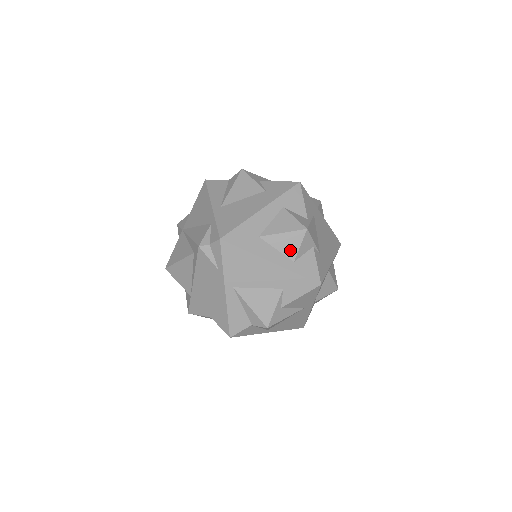
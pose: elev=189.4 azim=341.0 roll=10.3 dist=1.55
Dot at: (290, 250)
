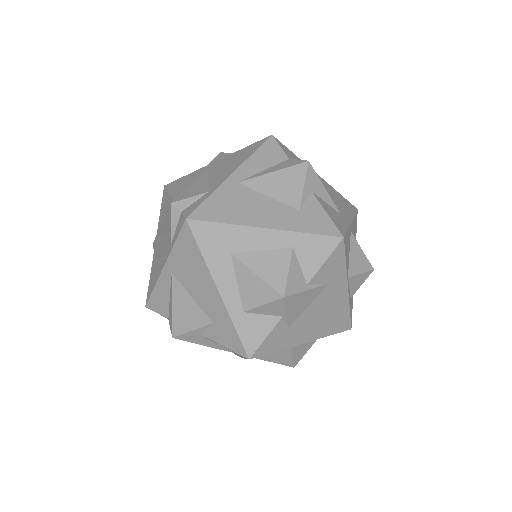
Dot at: (249, 298)
